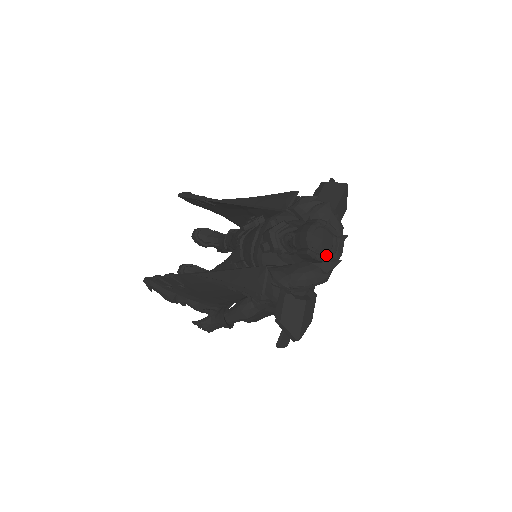
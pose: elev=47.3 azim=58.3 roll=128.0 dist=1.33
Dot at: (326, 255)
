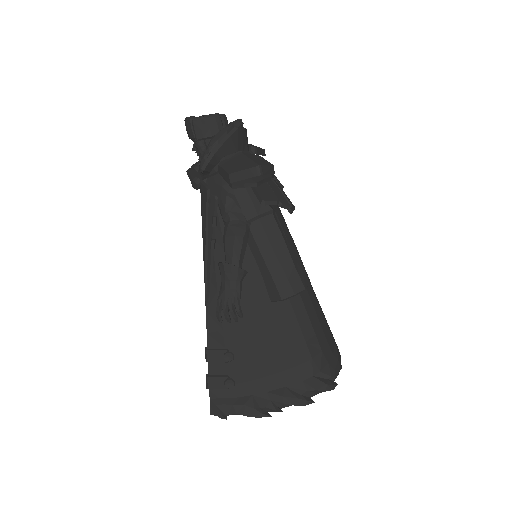
Dot at: (214, 117)
